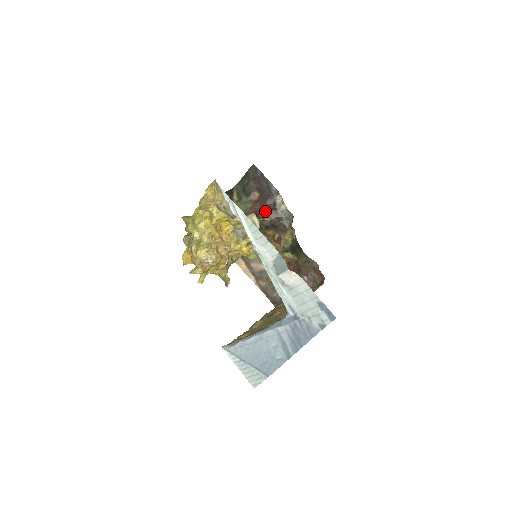
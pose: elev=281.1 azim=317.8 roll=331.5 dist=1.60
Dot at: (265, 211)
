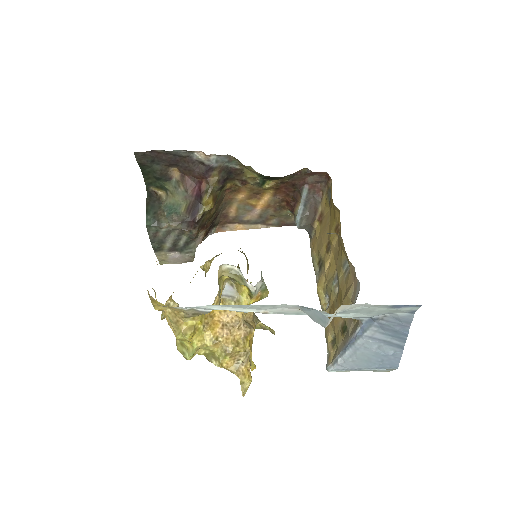
Dot at: (202, 179)
